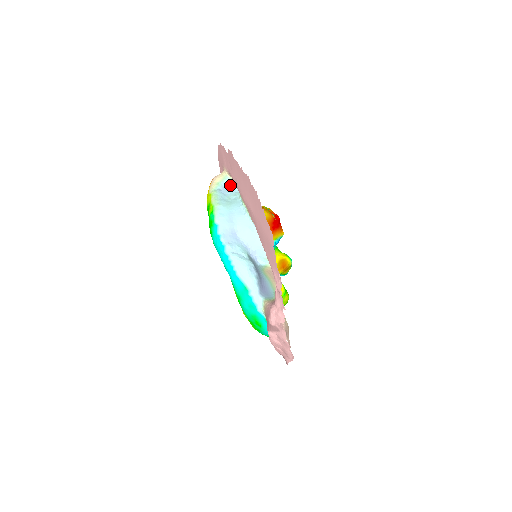
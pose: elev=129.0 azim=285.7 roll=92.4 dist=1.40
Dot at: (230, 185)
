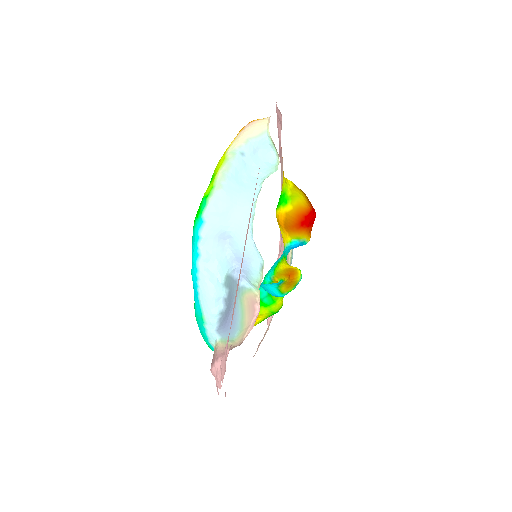
Dot at: (266, 147)
